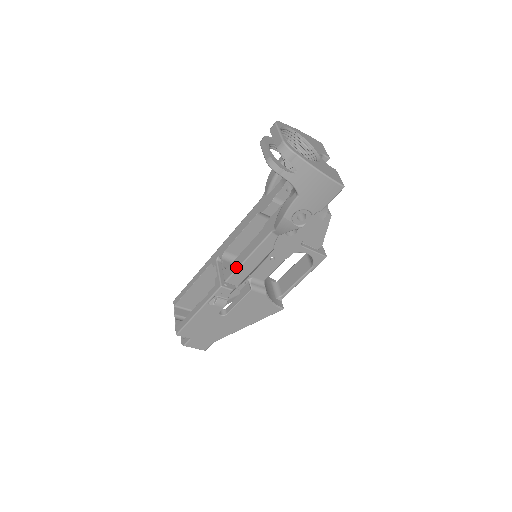
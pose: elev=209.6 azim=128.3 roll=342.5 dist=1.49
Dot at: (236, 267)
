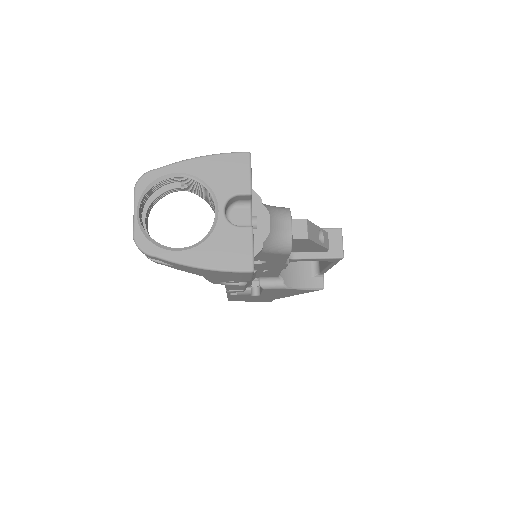
Dot at: occluded
